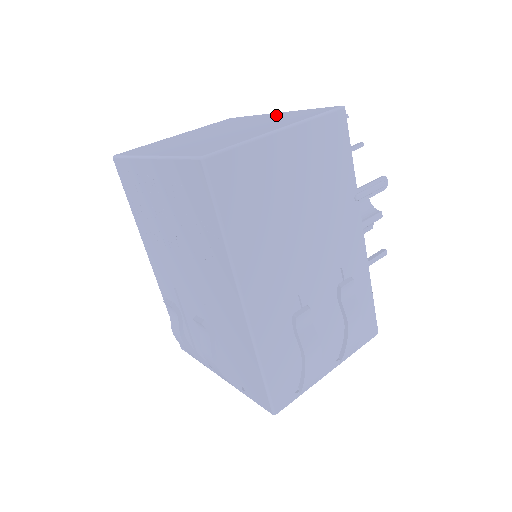
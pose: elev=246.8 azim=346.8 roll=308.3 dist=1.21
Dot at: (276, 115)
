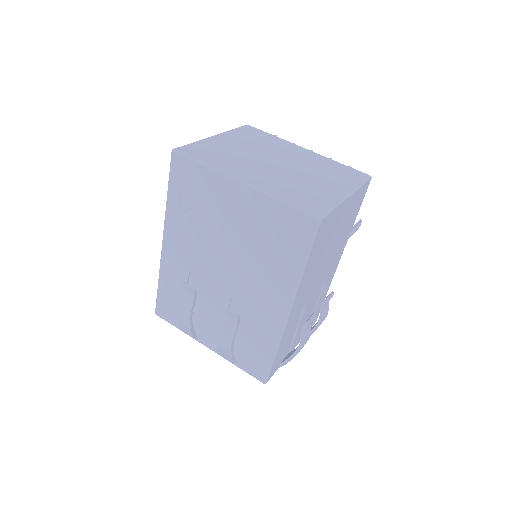
Dot at: (311, 156)
